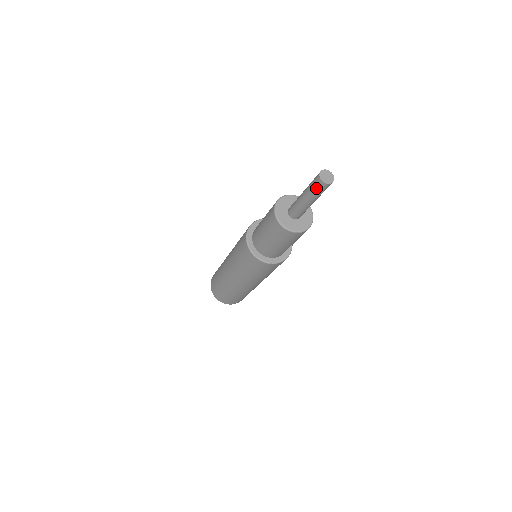
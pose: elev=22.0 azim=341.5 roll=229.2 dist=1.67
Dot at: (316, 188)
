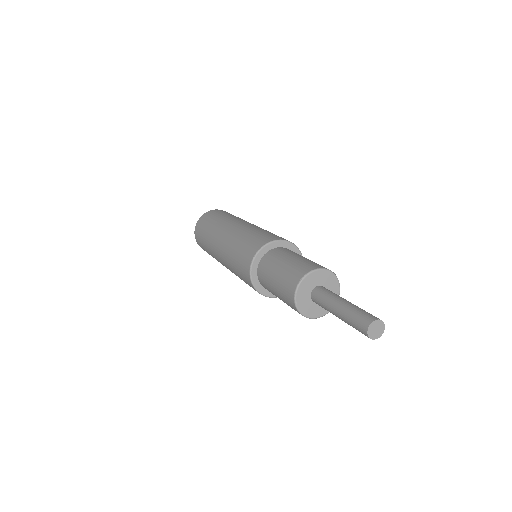
Dot at: occluded
